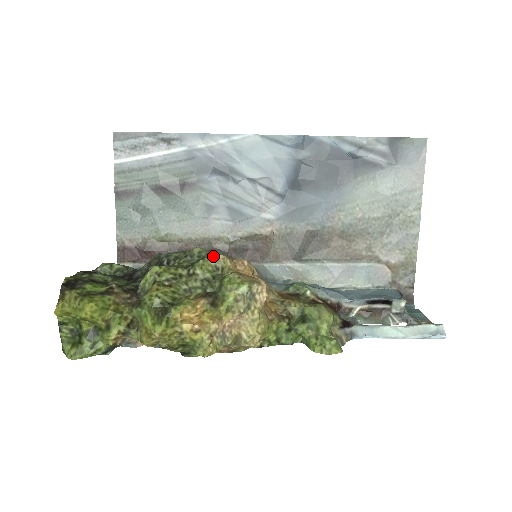
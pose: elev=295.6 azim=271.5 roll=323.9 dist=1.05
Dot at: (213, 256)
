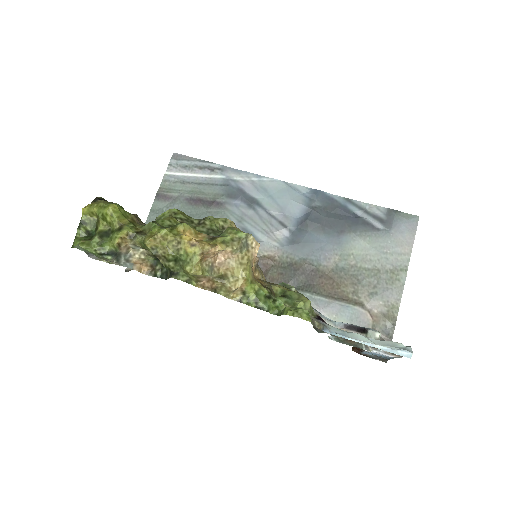
Dot at: (223, 218)
